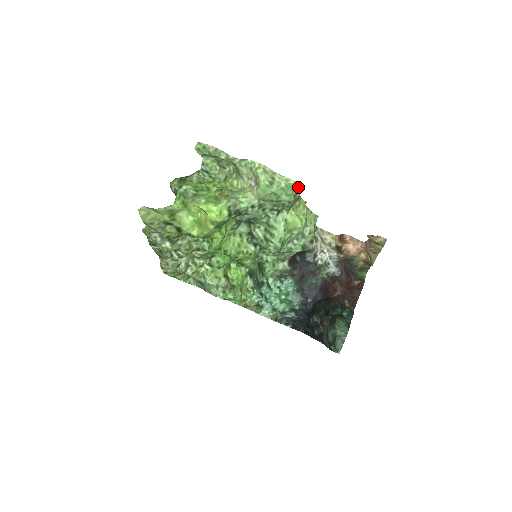
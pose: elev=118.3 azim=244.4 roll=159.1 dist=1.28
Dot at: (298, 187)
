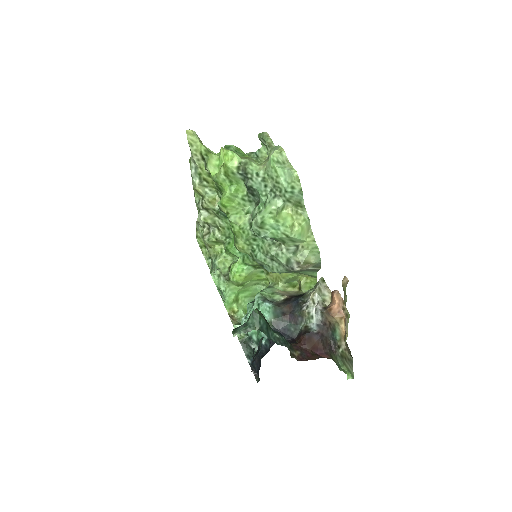
Dot at: (298, 181)
